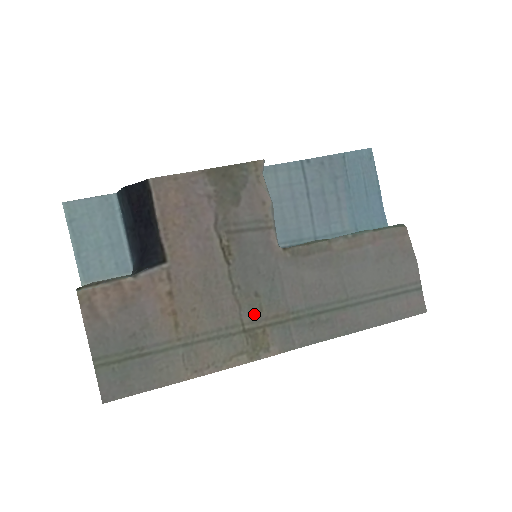
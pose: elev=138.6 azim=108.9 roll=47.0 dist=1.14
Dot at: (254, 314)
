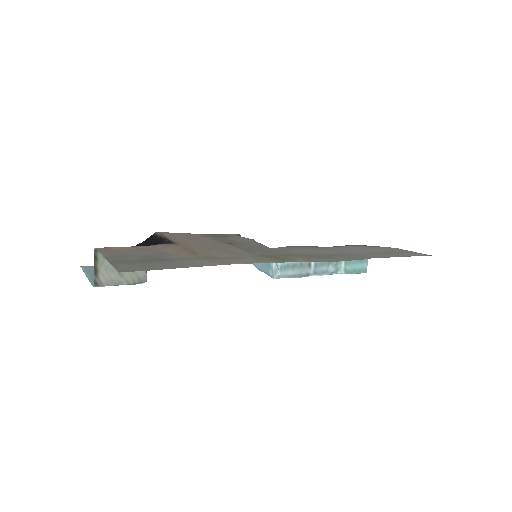
Dot at: (268, 253)
